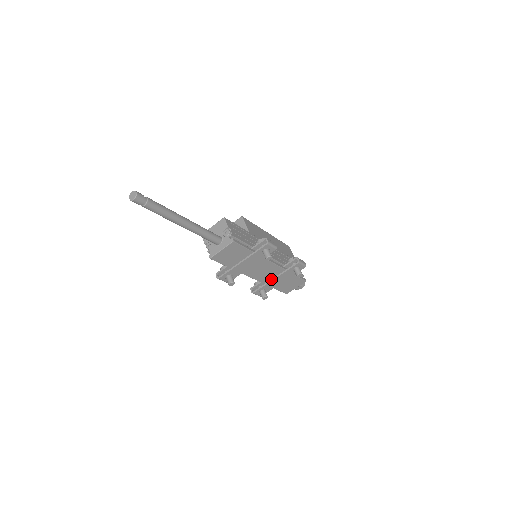
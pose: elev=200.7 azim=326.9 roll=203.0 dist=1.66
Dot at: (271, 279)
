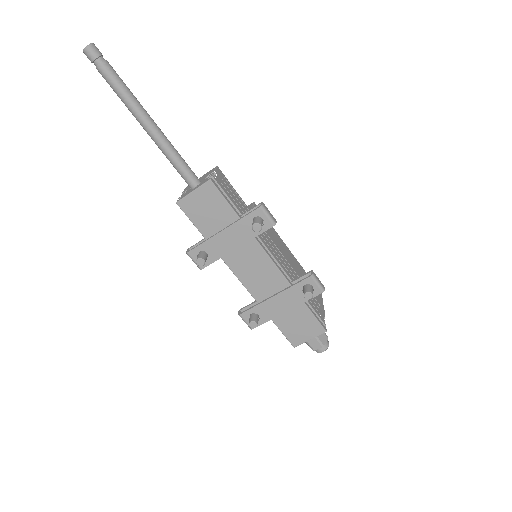
Dot at: (268, 297)
